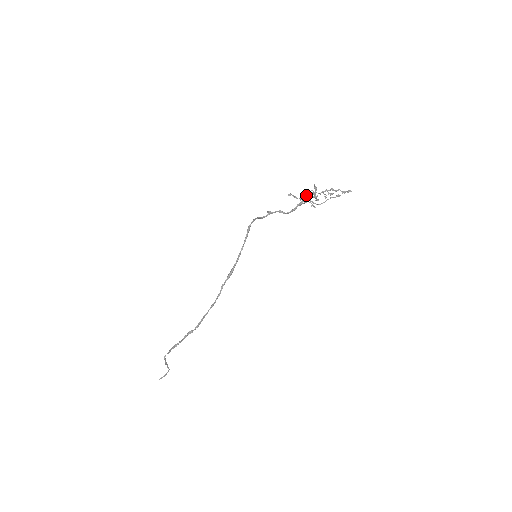
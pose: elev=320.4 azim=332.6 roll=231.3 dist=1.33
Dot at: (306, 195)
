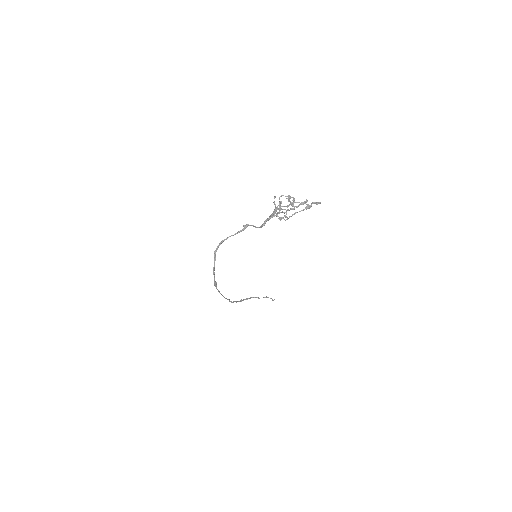
Dot at: occluded
